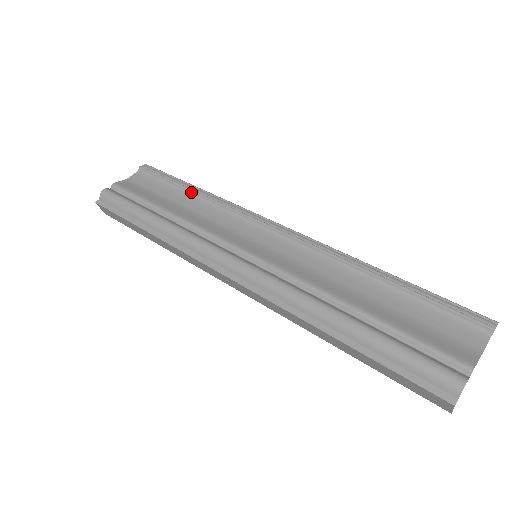
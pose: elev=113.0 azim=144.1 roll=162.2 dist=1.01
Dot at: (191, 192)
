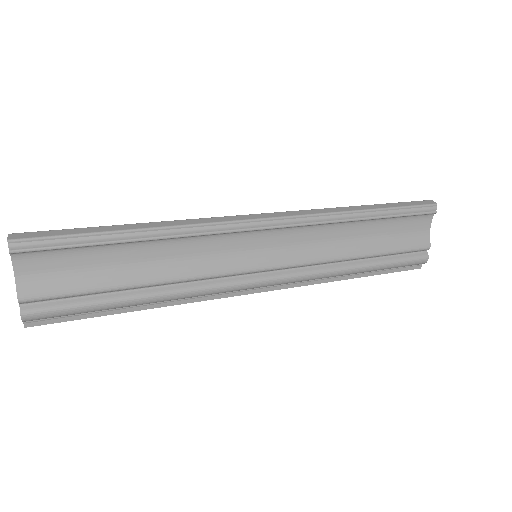
Dot at: (133, 242)
